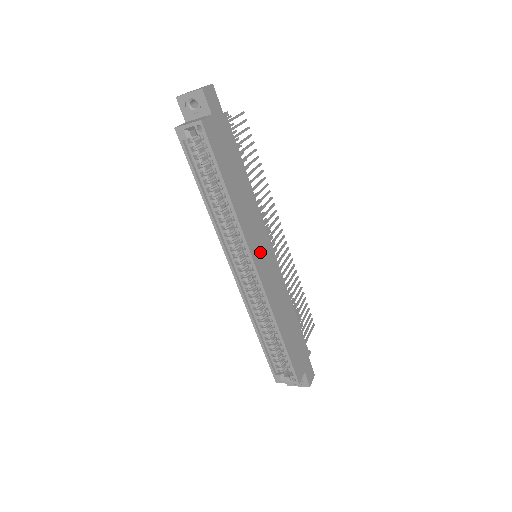
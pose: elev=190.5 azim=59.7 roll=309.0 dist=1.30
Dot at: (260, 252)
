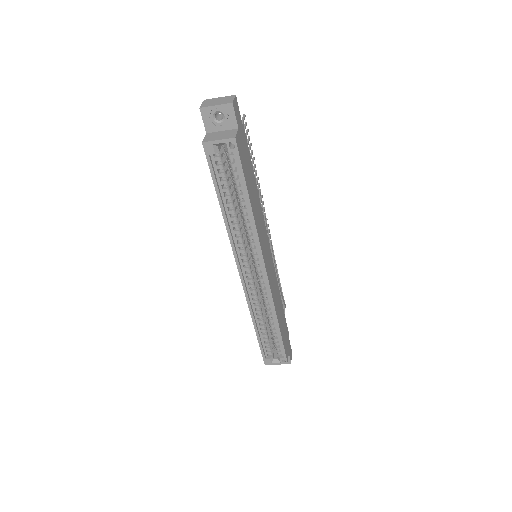
Dot at: (266, 255)
